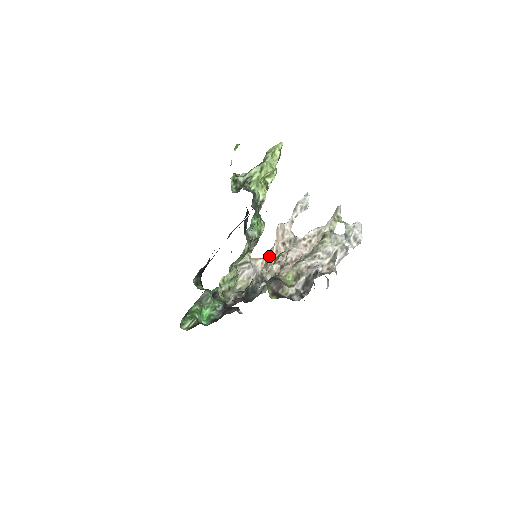
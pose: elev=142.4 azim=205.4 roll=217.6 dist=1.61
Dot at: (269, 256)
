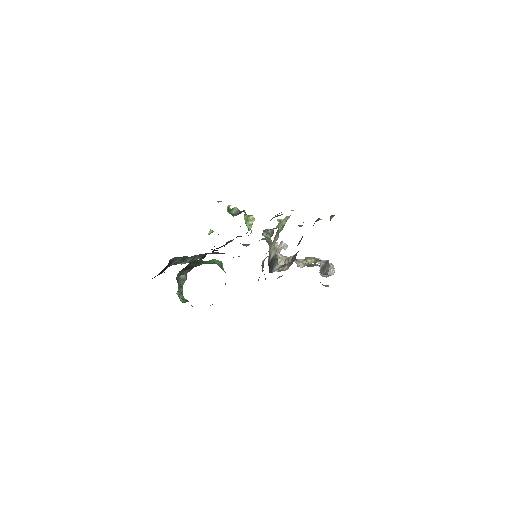
Dot at: occluded
